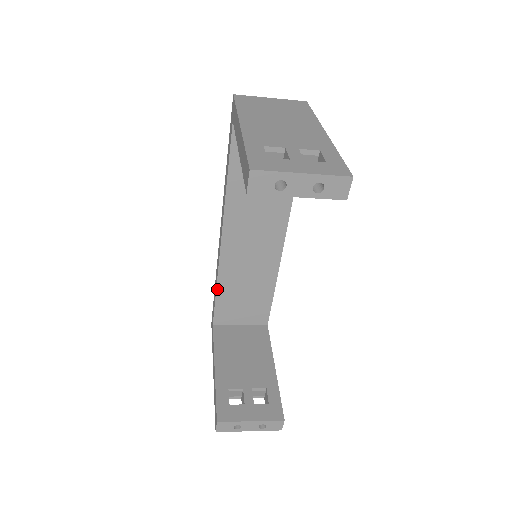
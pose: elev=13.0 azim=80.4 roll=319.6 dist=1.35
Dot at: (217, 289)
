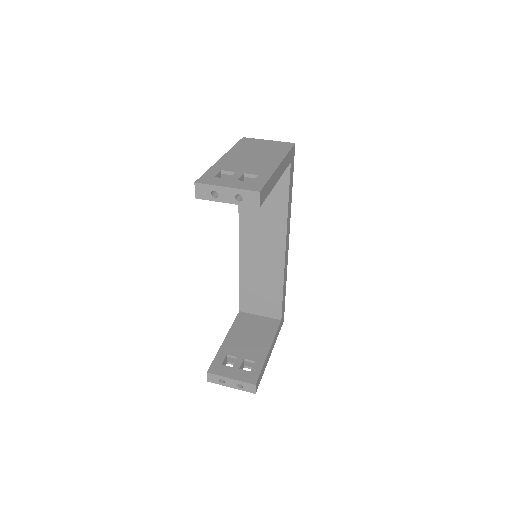
Dot at: (240, 282)
